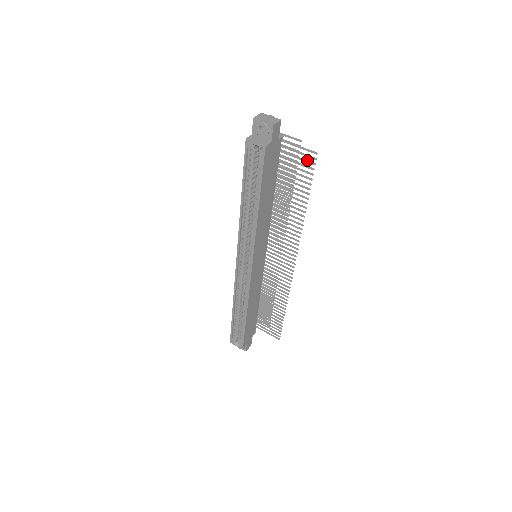
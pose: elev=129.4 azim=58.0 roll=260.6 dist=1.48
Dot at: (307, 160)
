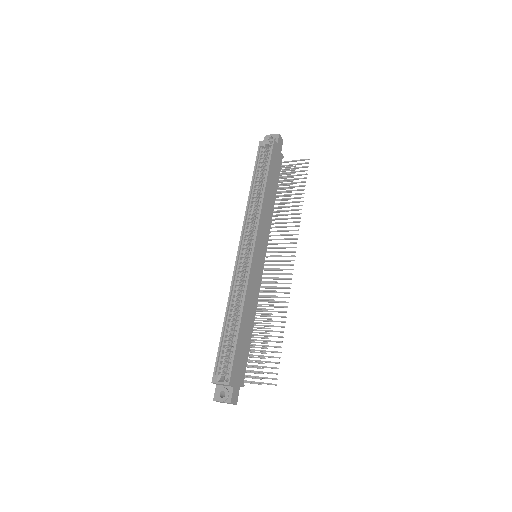
Dot at: (302, 167)
